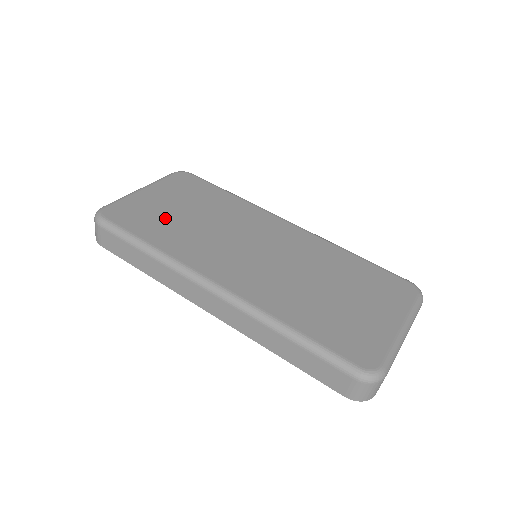
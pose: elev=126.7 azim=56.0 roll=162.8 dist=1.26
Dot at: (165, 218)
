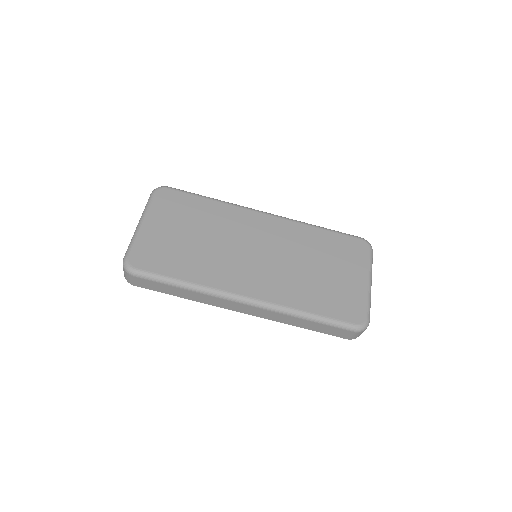
Dot at: (178, 249)
